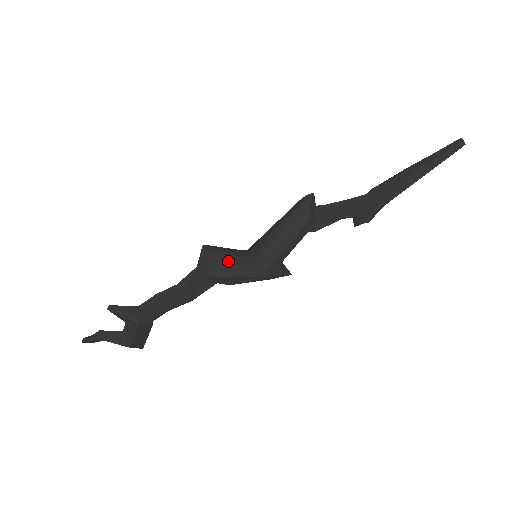
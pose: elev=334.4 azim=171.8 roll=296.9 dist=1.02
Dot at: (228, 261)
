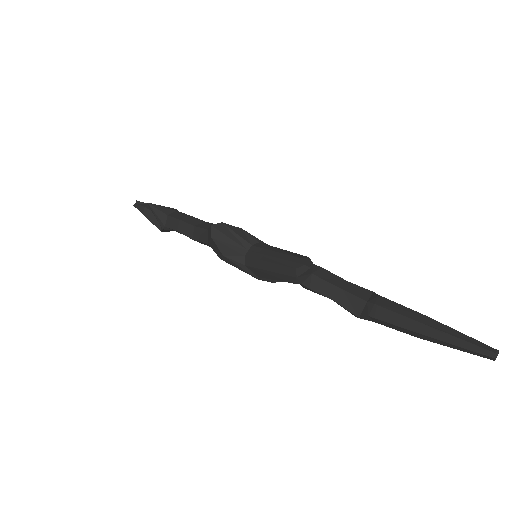
Dot at: (224, 252)
